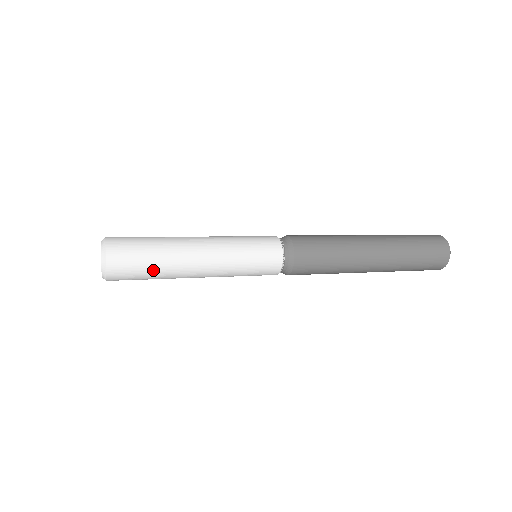
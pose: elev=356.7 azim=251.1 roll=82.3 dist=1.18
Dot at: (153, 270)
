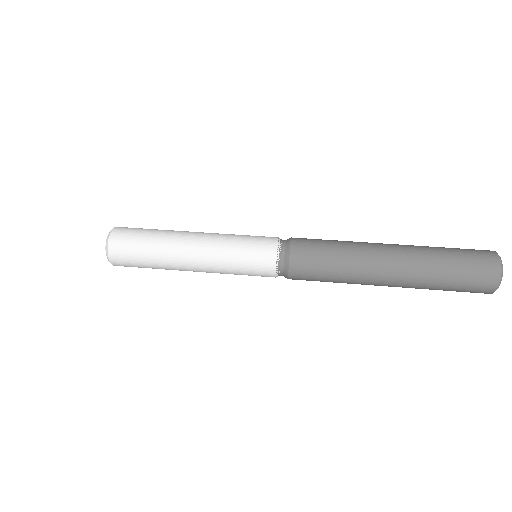
Dot at: occluded
